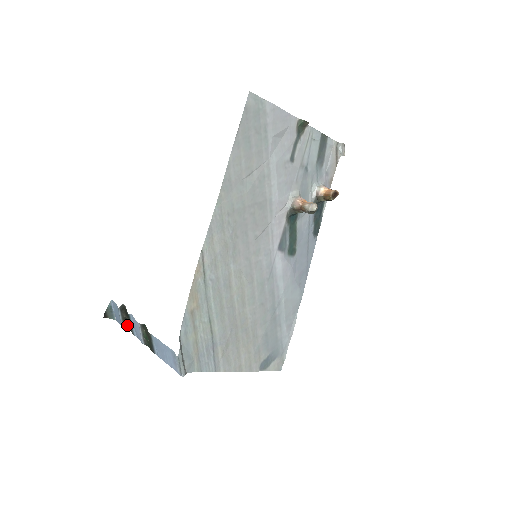
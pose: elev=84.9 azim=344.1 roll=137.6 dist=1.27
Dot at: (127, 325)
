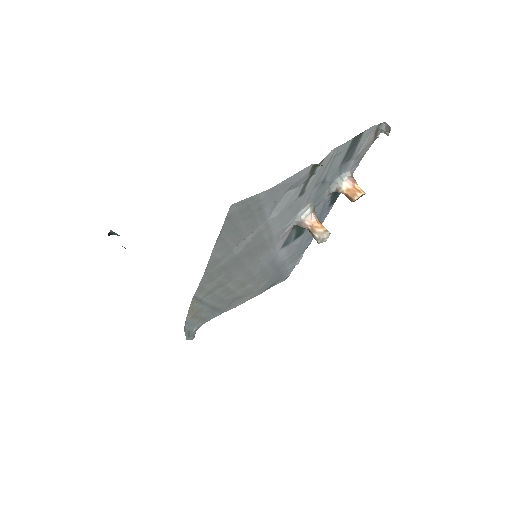
Dot at: occluded
